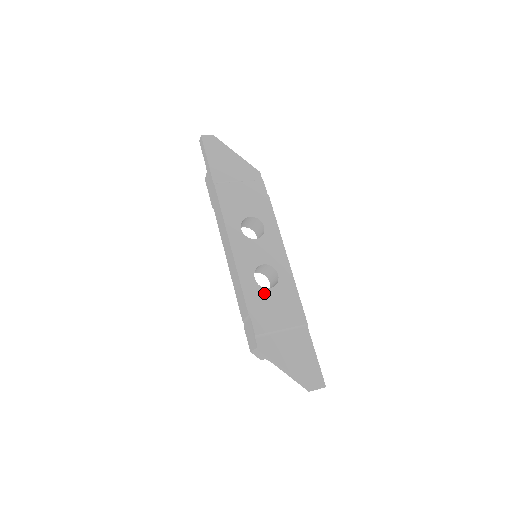
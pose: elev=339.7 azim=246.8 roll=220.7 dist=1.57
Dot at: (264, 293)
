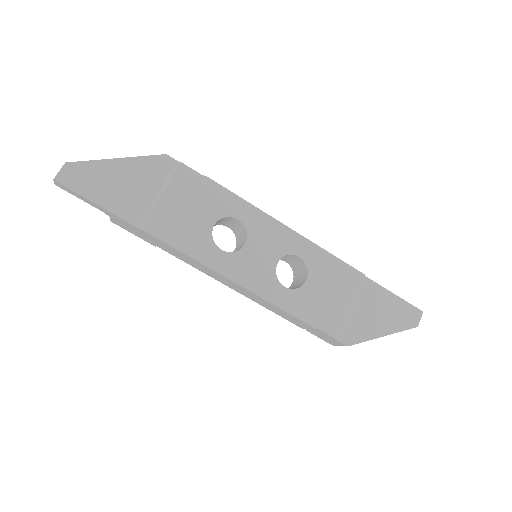
Dot at: (306, 291)
